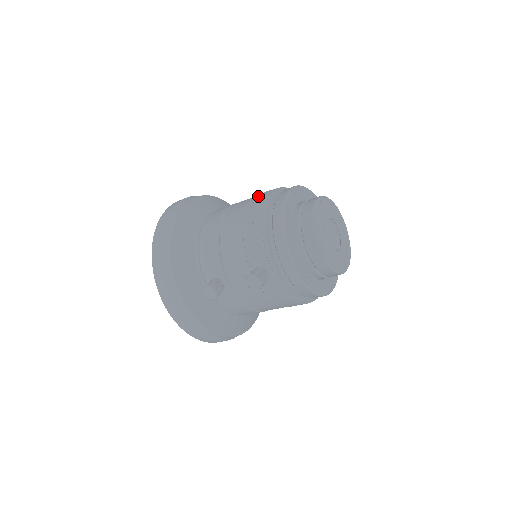
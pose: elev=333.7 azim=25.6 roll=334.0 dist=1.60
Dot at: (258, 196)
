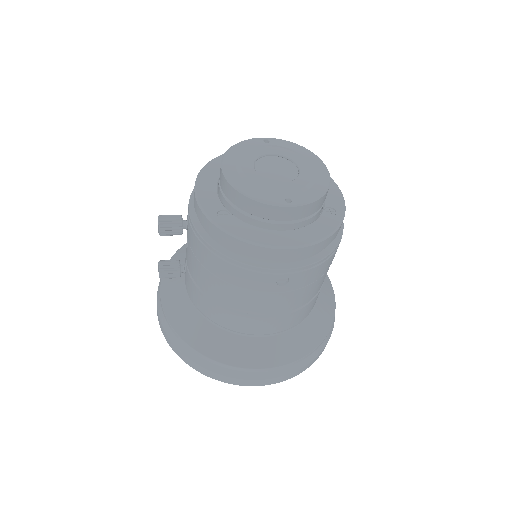
Dot at: occluded
